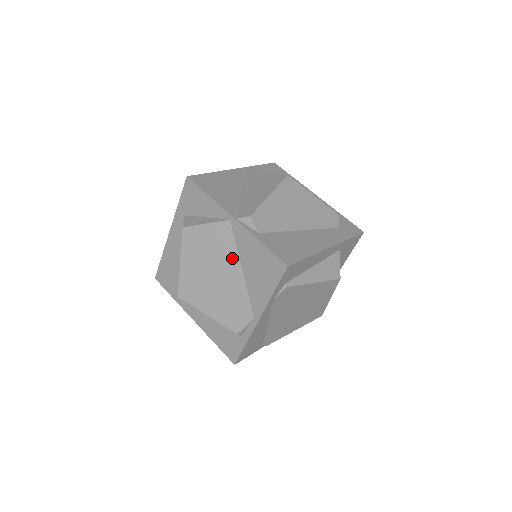
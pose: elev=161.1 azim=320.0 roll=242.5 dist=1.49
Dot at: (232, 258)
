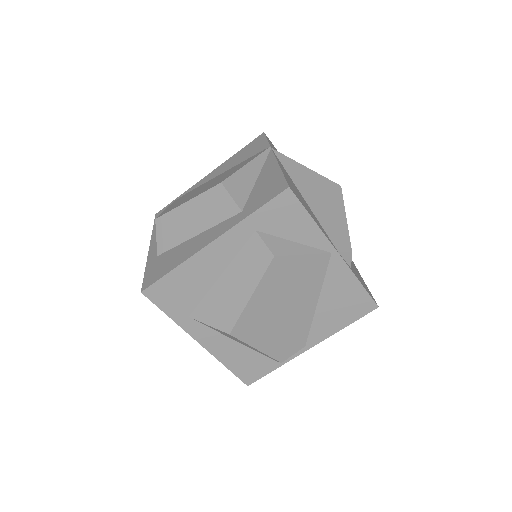
Dot at: (314, 291)
